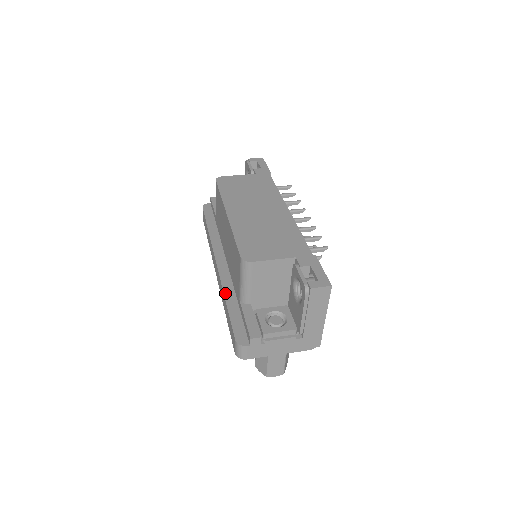
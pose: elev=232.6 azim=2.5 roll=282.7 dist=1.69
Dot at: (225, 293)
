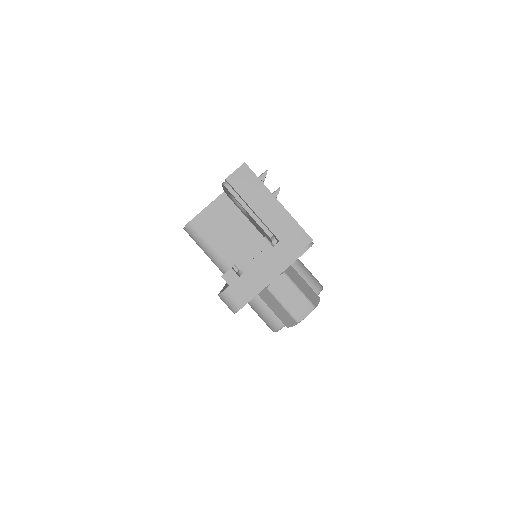
Dot at: occluded
